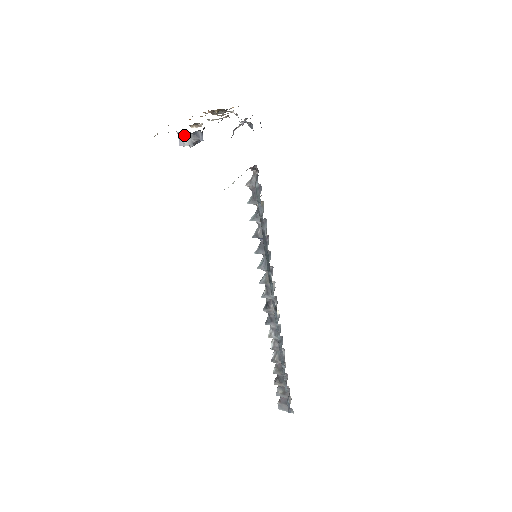
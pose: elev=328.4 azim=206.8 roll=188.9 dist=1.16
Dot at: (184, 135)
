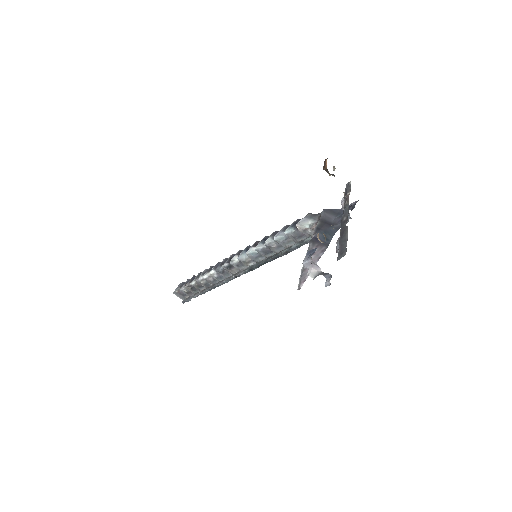
Dot at: (316, 267)
